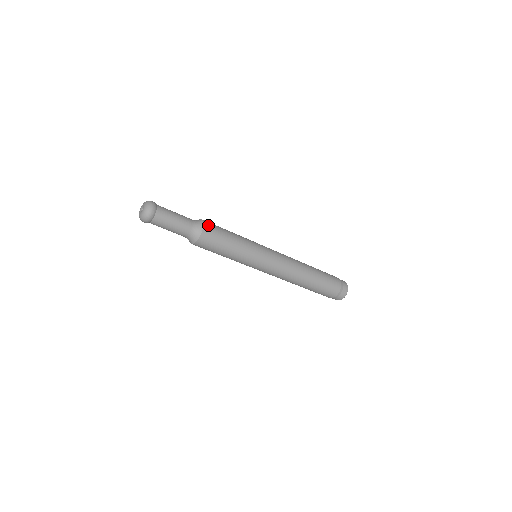
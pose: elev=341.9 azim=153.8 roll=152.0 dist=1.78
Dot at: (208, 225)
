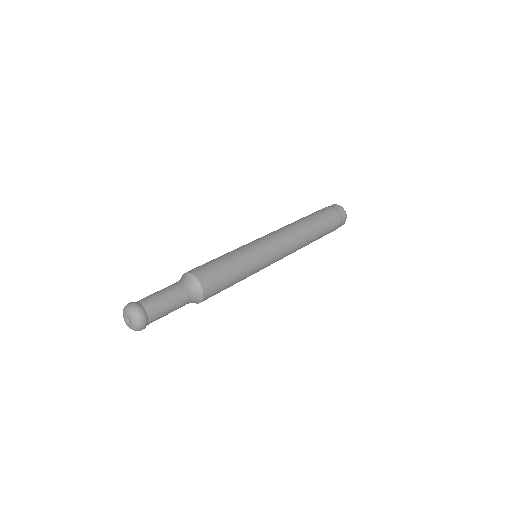
Dot at: (204, 278)
